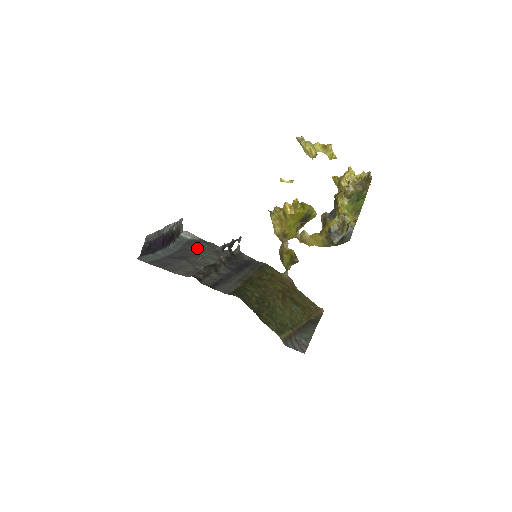
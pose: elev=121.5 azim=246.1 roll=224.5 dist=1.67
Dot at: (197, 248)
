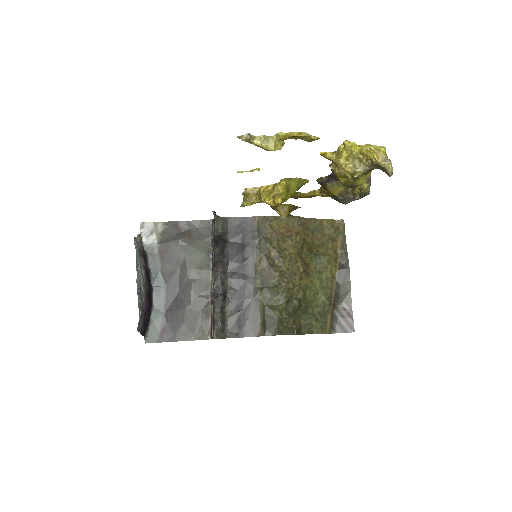
Dot at: (179, 261)
